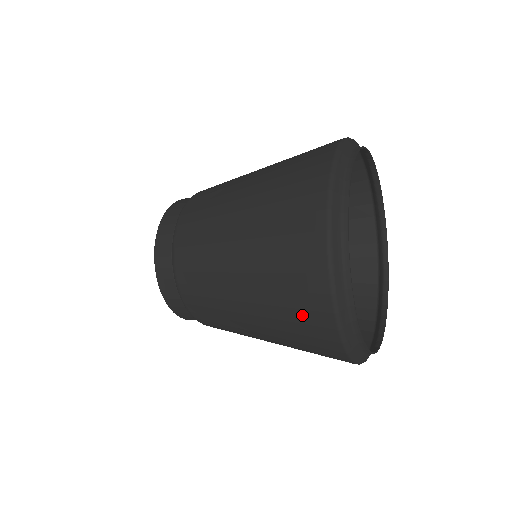
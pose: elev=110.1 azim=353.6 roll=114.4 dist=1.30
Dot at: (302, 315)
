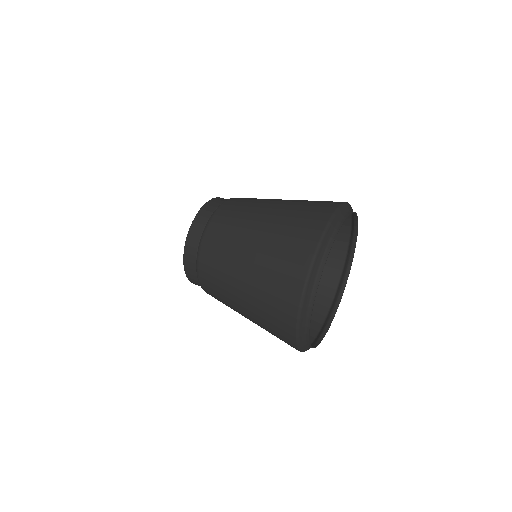
Dot at: (276, 321)
